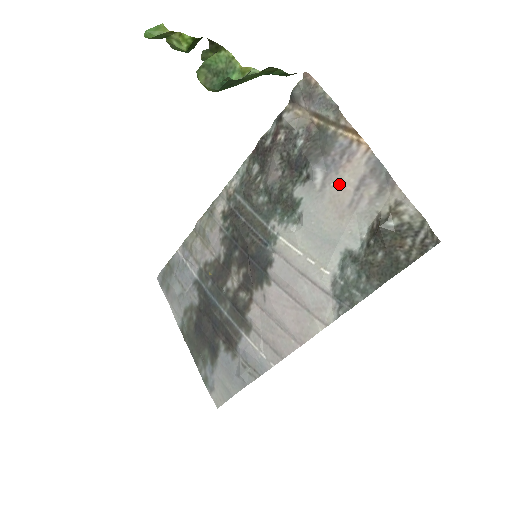
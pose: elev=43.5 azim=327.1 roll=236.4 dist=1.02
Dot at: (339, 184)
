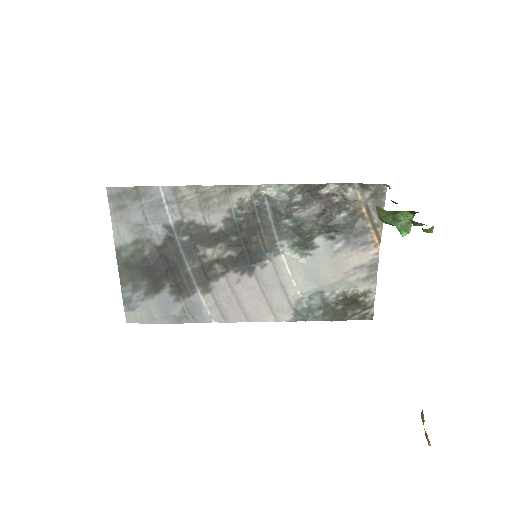
Dot at: (348, 258)
